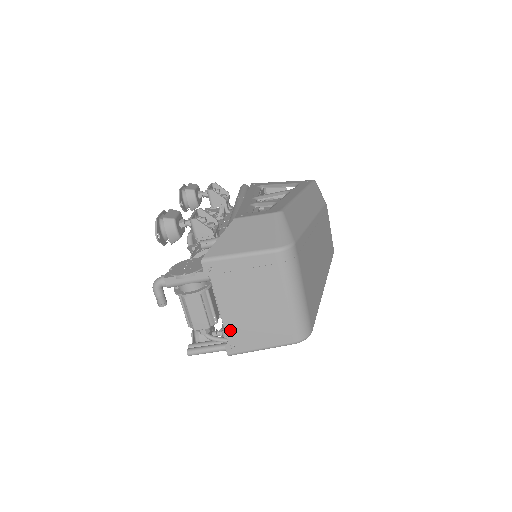
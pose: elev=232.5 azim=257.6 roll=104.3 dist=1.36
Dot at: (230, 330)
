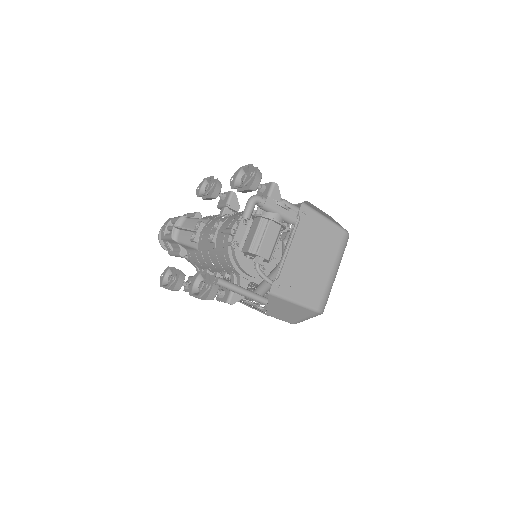
Dot at: (285, 270)
